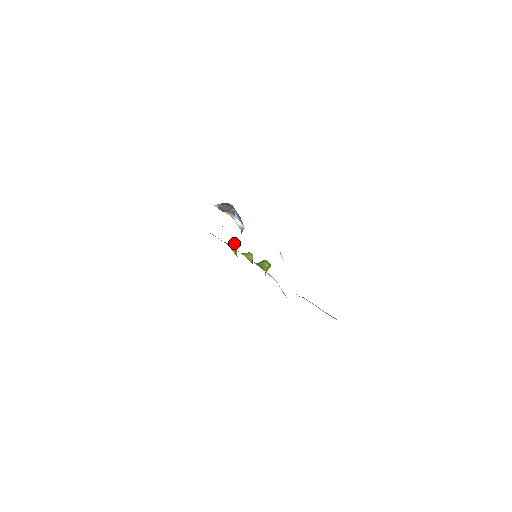
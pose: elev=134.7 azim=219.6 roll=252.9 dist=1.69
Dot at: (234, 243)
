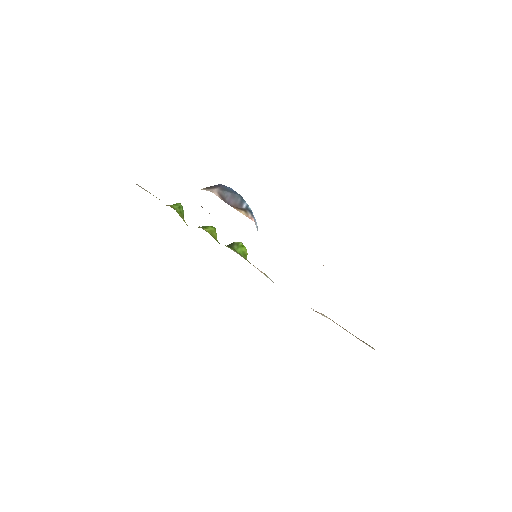
Dot at: (180, 205)
